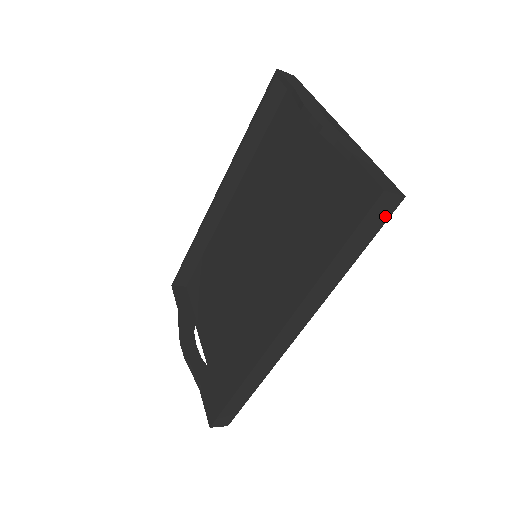
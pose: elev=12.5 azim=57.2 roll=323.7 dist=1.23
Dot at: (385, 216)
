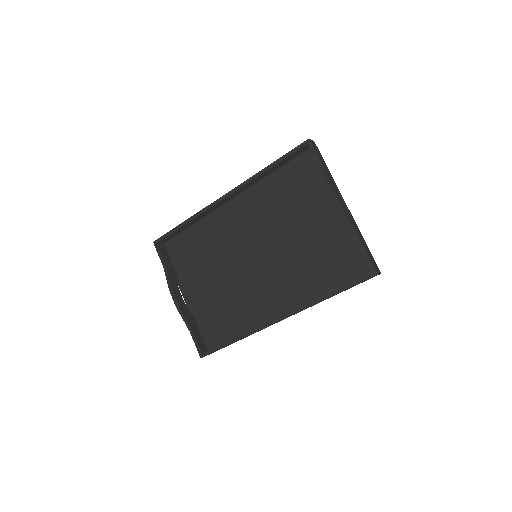
Dot at: occluded
